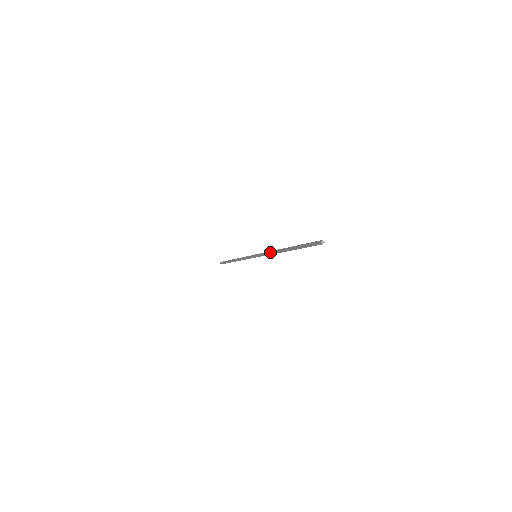
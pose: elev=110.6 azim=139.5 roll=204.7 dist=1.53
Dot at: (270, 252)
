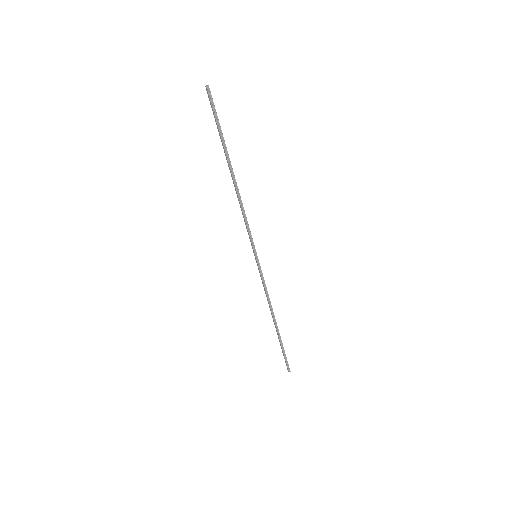
Dot at: (241, 210)
